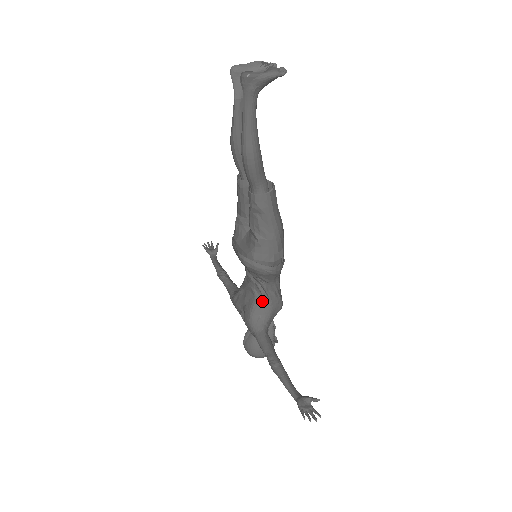
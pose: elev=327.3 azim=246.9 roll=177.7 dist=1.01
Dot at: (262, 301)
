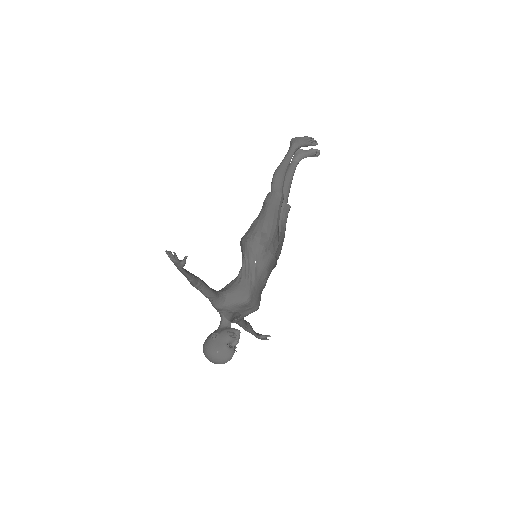
Dot at: (236, 280)
